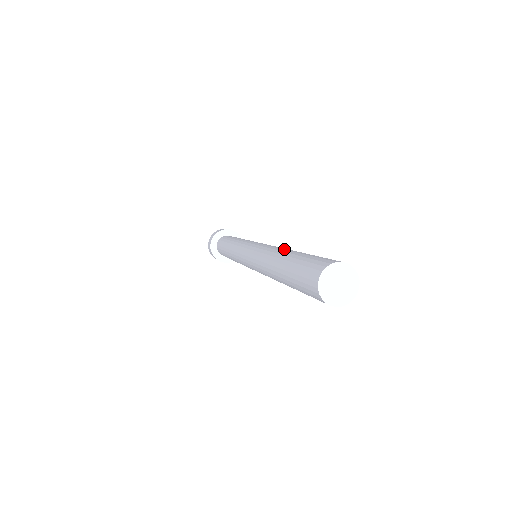
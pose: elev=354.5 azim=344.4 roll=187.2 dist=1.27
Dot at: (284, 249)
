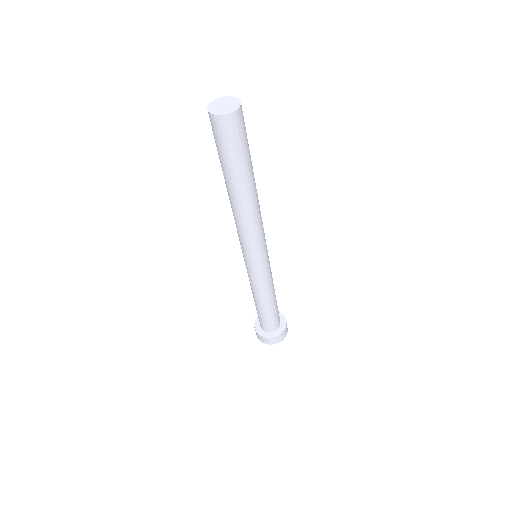
Dot at: occluded
